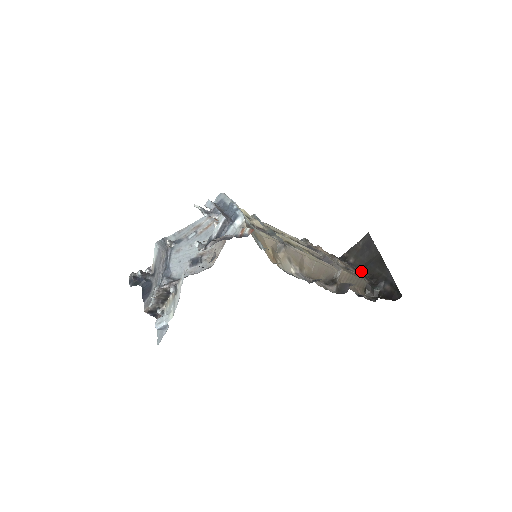
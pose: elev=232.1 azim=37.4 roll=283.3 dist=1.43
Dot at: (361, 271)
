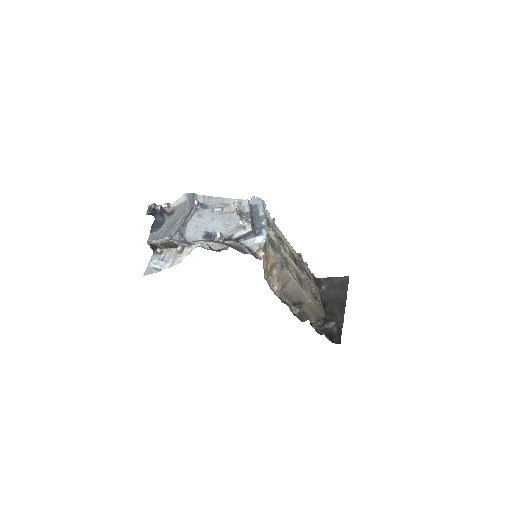
Dot at: (325, 301)
